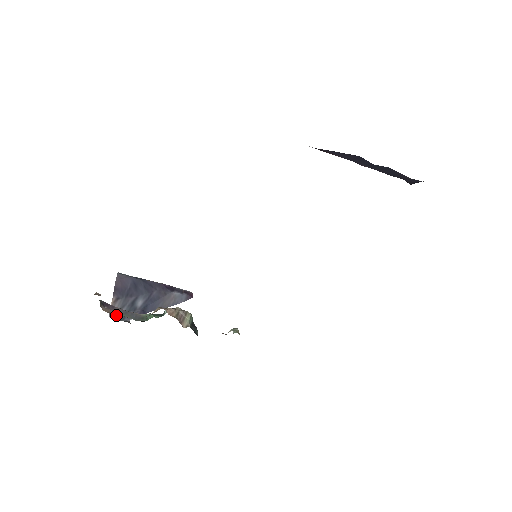
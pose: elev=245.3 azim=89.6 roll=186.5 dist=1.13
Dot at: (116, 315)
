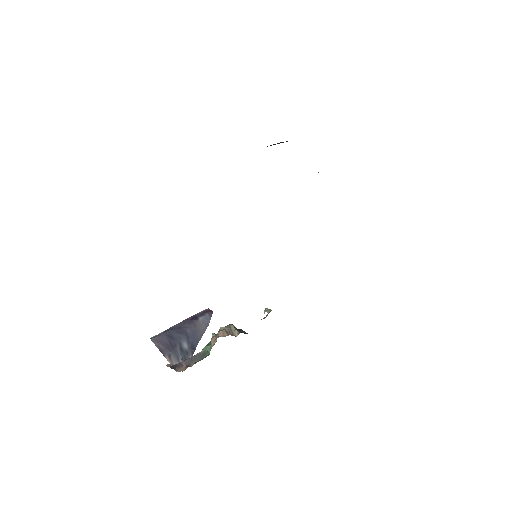
Dot at: occluded
